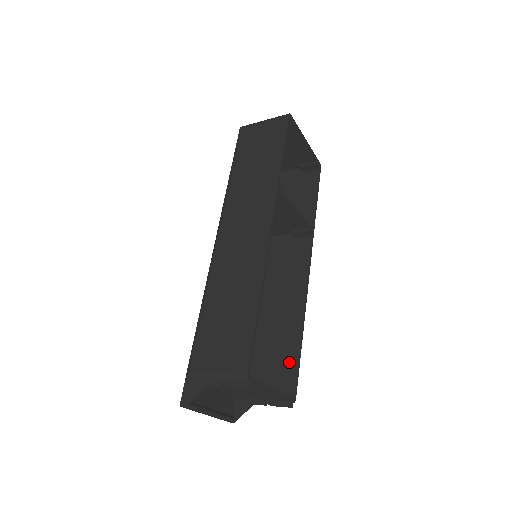
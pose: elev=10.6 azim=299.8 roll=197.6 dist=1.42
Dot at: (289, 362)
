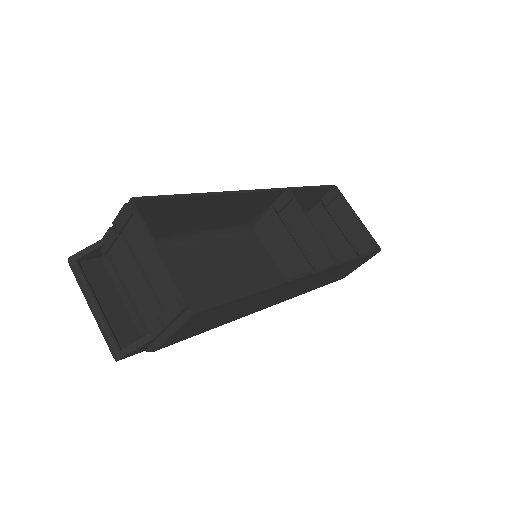
Dot at: occluded
